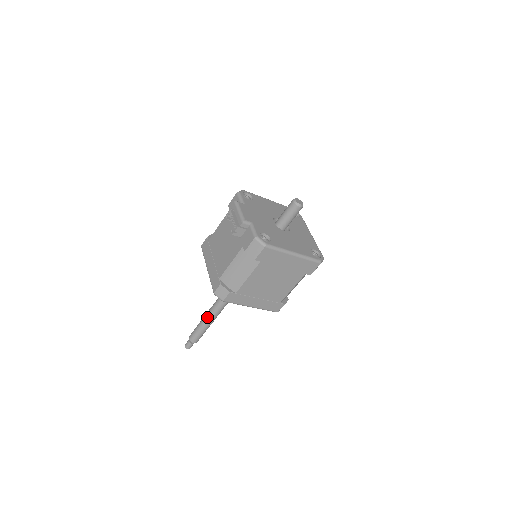
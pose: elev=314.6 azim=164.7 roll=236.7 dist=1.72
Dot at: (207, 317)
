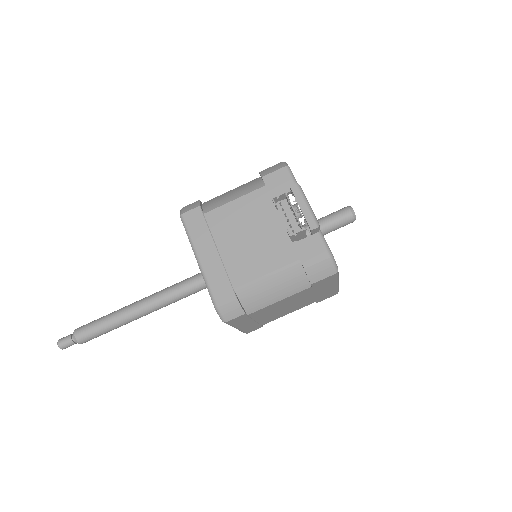
Dot at: (130, 314)
